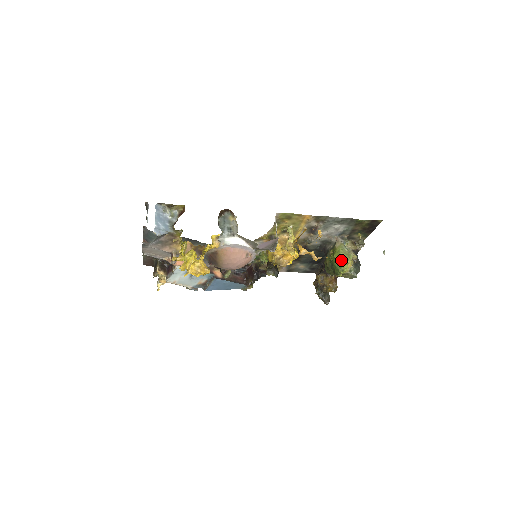
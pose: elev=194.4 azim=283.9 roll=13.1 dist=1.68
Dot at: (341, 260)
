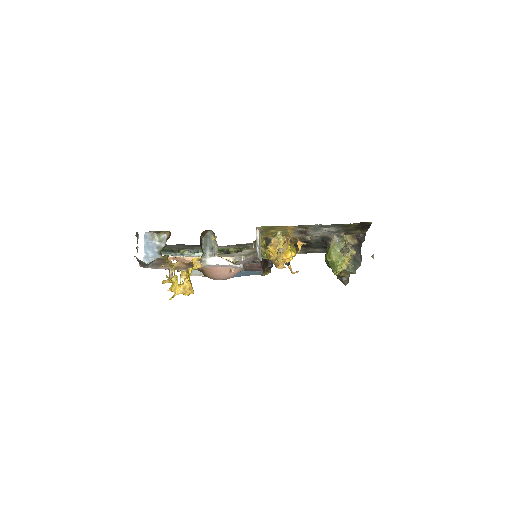
Dot at: (333, 261)
